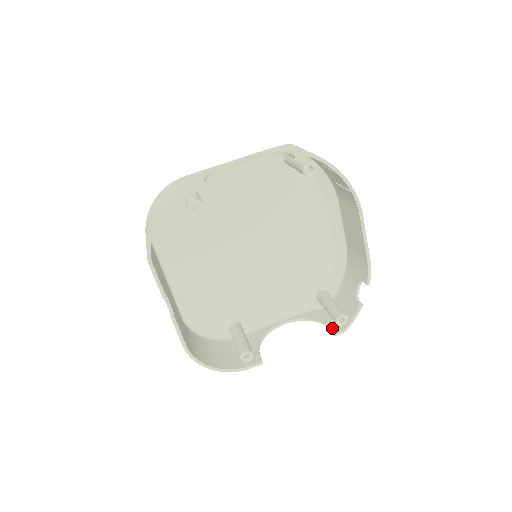
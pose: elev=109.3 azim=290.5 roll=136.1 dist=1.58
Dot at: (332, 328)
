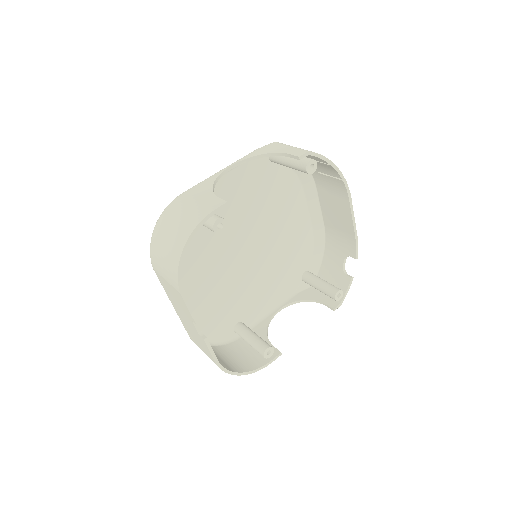
Dot at: (329, 304)
